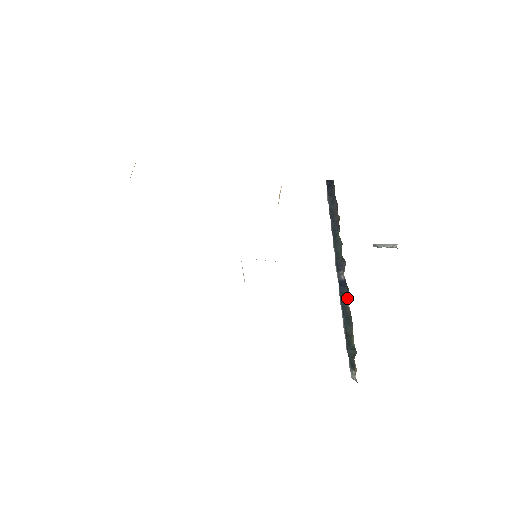
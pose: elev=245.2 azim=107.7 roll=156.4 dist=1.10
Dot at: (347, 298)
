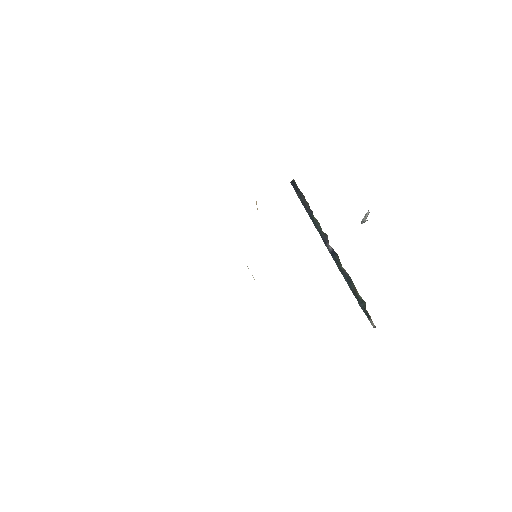
Dot at: (340, 262)
